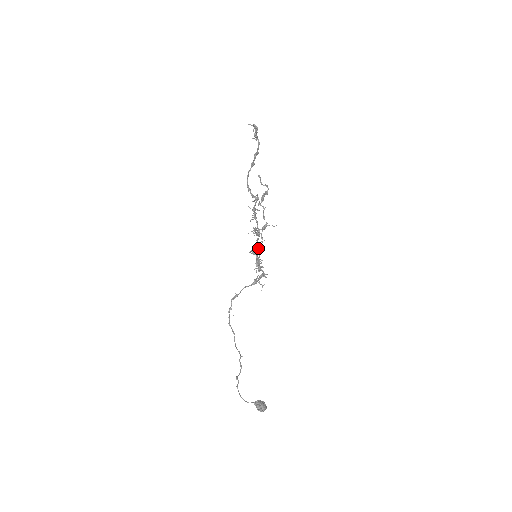
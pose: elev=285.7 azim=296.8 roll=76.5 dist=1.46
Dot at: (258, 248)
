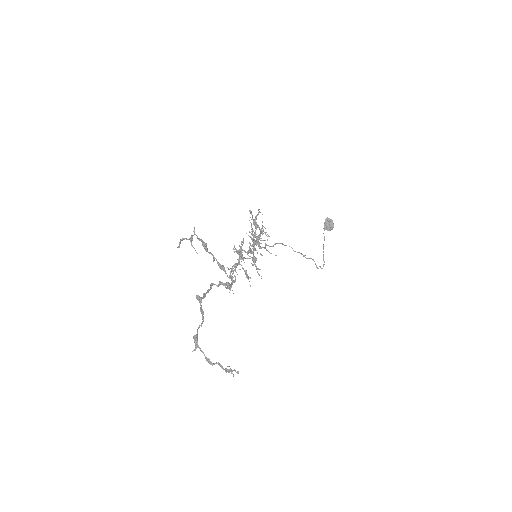
Dot at: (250, 253)
